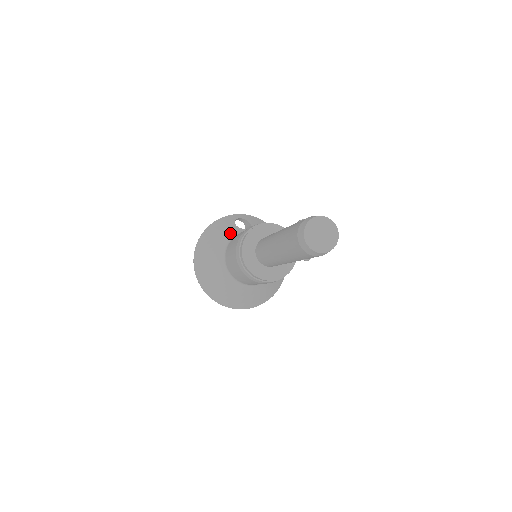
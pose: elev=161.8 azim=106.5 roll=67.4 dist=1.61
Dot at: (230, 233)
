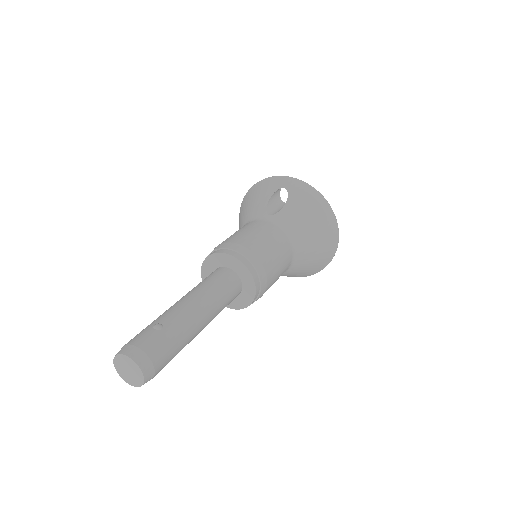
Dot at: (254, 211)
